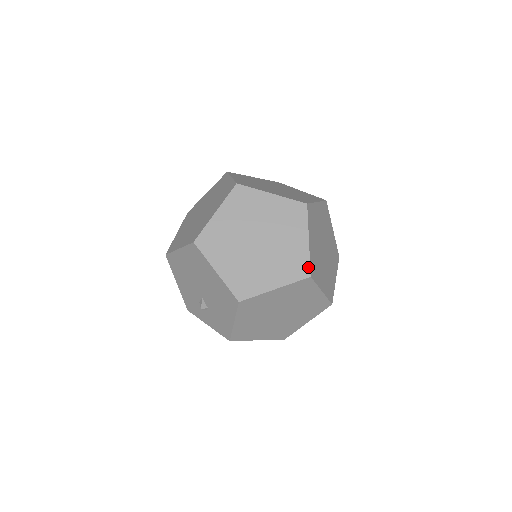
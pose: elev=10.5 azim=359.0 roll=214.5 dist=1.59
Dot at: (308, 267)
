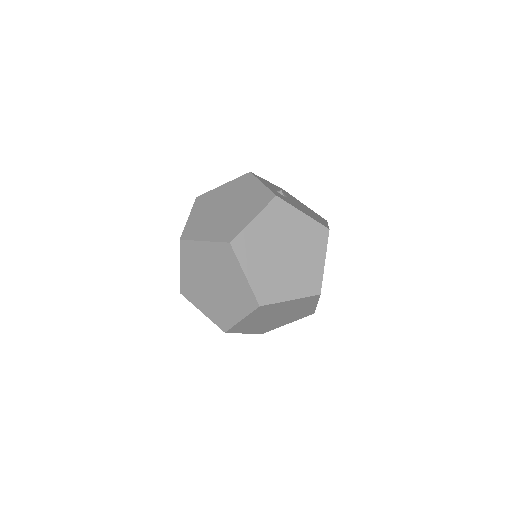
Dot at: (254, 299)
